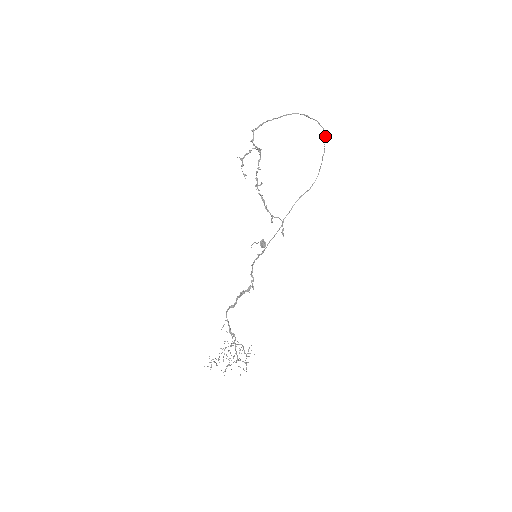
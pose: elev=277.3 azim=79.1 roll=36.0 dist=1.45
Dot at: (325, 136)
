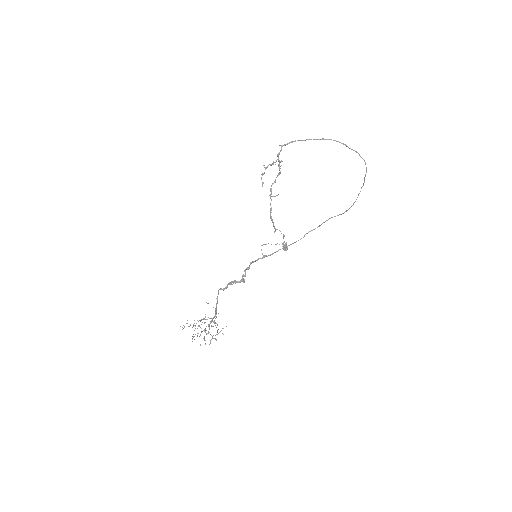
Dot at: (366, 169)
